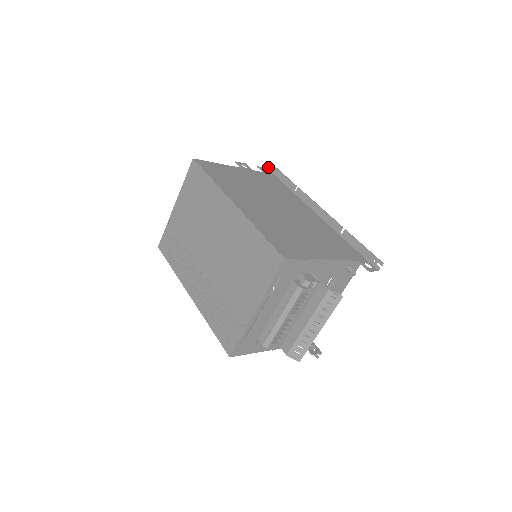
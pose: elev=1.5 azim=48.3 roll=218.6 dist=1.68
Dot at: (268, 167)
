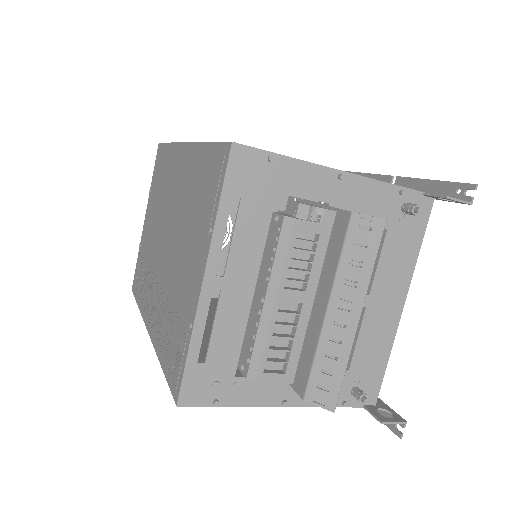
Dot at: occluded
